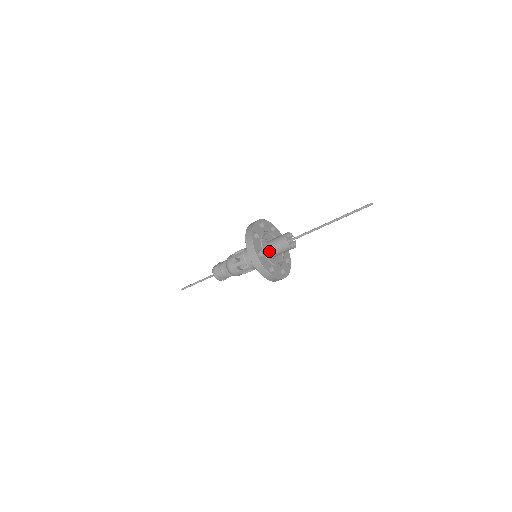
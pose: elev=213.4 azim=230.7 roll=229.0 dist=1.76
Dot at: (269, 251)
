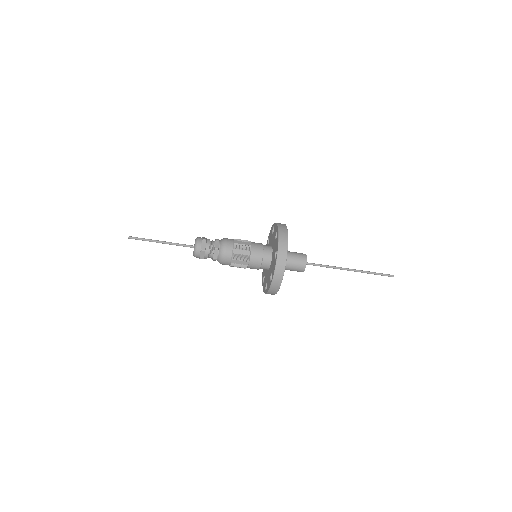
Dot at: occluded
